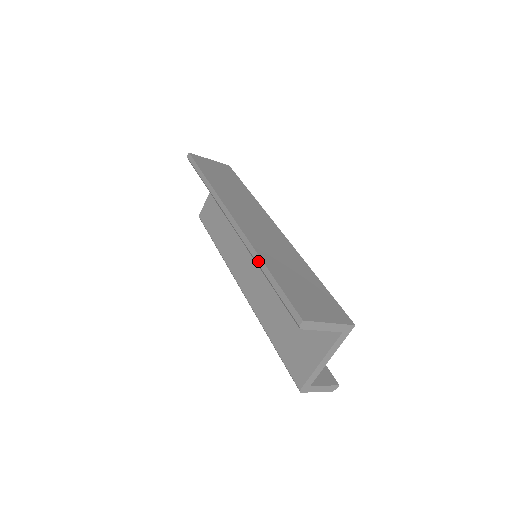
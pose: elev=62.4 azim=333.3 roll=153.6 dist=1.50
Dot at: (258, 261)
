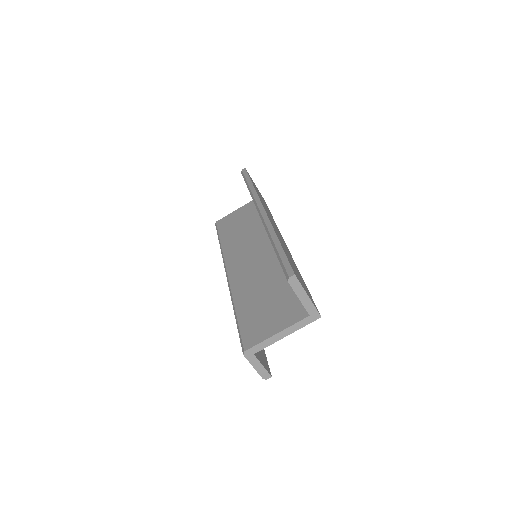
Dot at: (273, 236)
